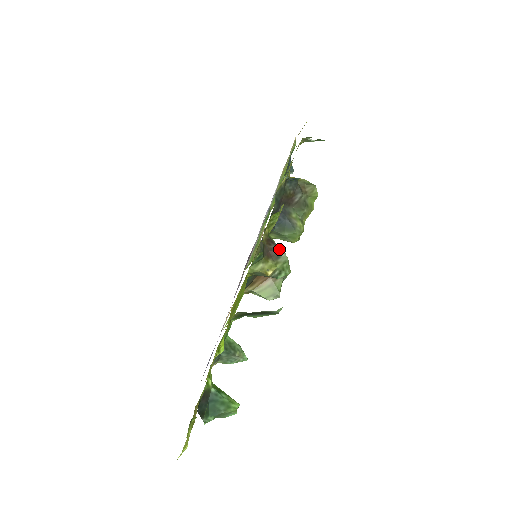
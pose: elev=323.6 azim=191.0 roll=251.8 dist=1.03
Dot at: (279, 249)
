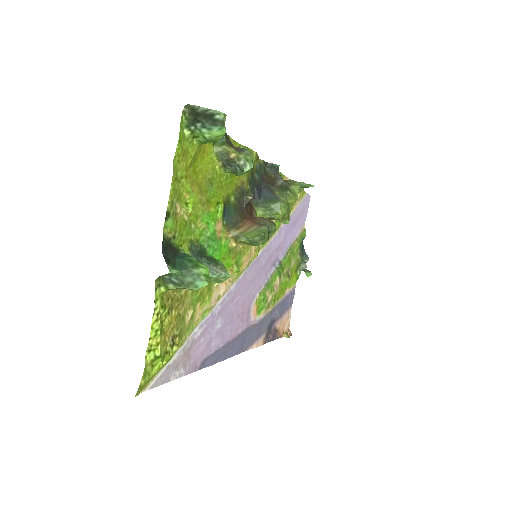
Dot at: (243, 148)
